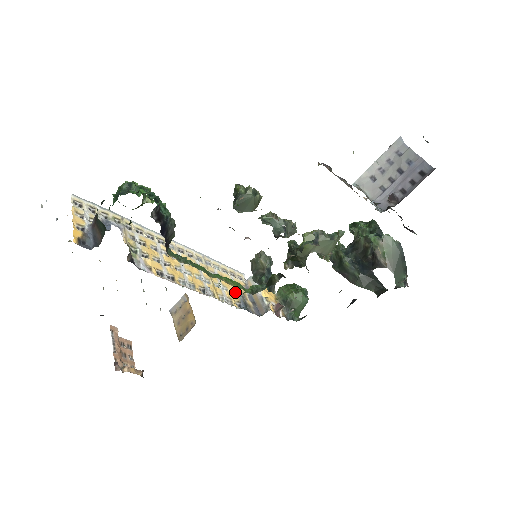
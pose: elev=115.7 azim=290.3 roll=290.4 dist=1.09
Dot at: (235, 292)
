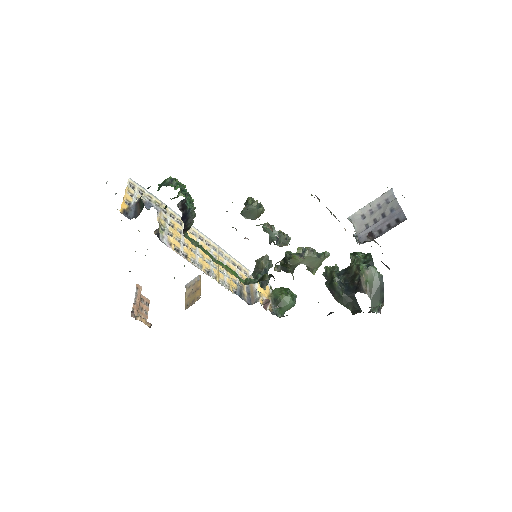
Dot at: (236, 281)
